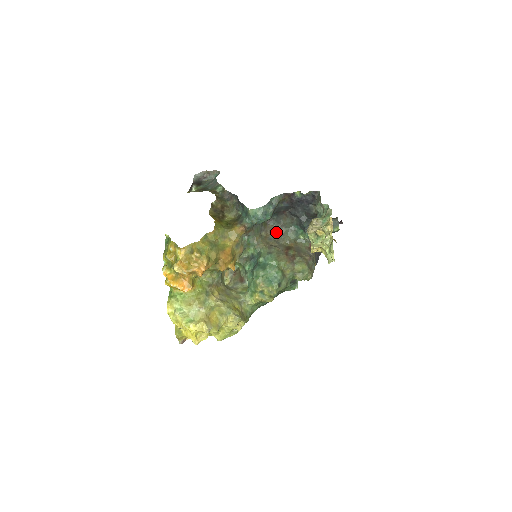
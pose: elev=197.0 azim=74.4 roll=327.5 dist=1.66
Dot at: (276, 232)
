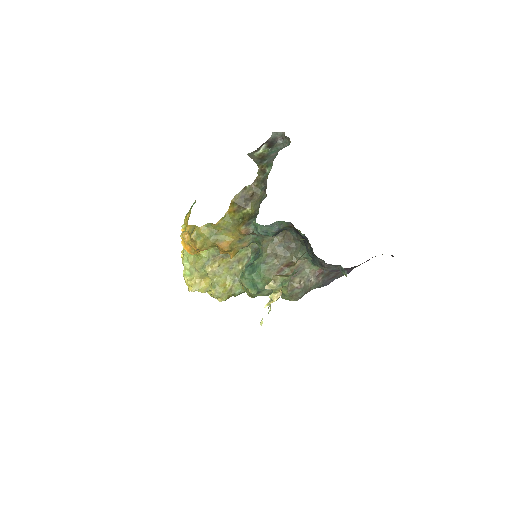
Dot at: (291, 242)
